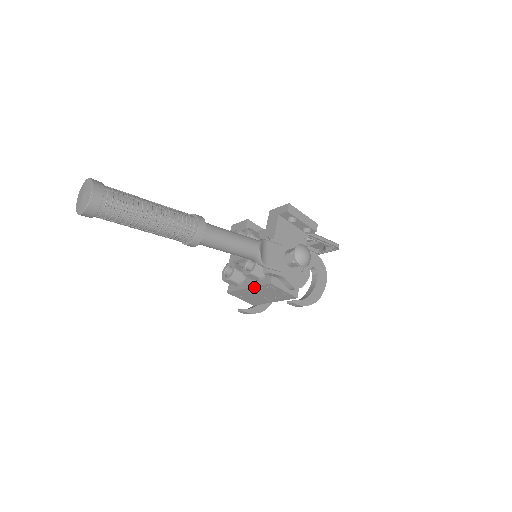
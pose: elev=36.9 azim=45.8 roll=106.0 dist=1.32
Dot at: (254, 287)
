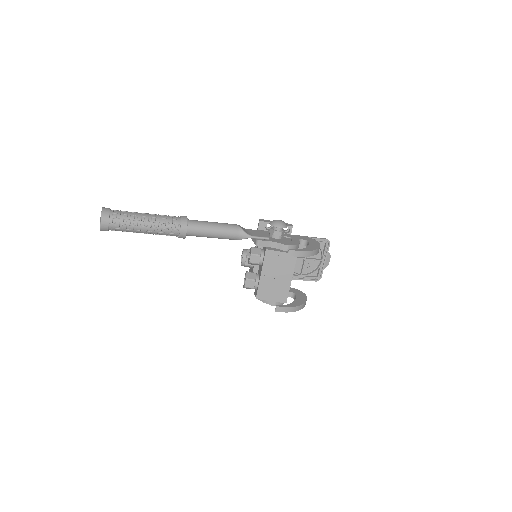
Dot at: (263, 268)
